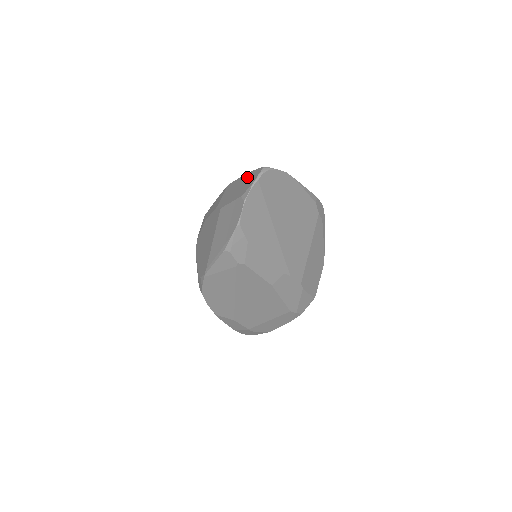
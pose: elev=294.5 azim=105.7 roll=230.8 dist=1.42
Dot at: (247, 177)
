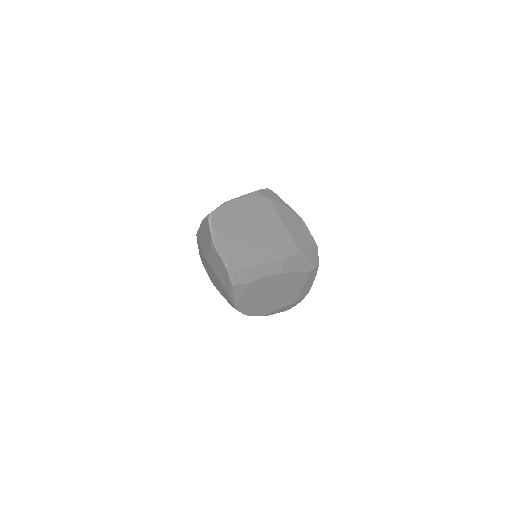
Dot at: (203, 227)
